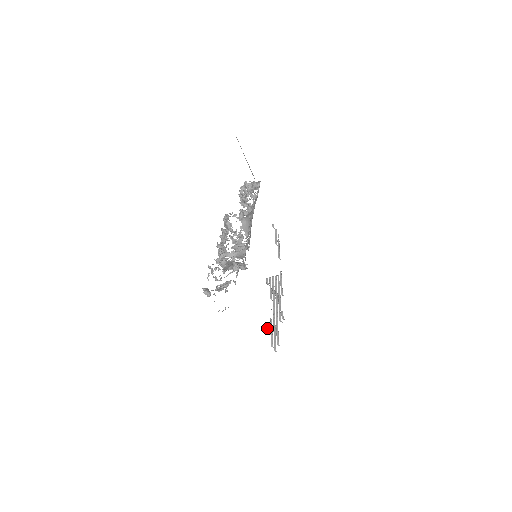
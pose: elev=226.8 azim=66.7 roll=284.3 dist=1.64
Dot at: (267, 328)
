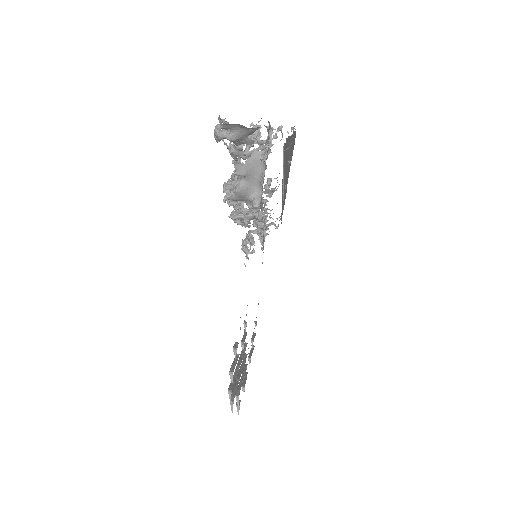
Dot at: (234, 344)
